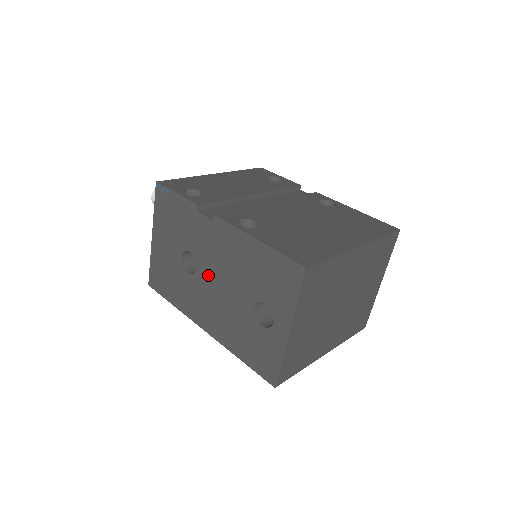
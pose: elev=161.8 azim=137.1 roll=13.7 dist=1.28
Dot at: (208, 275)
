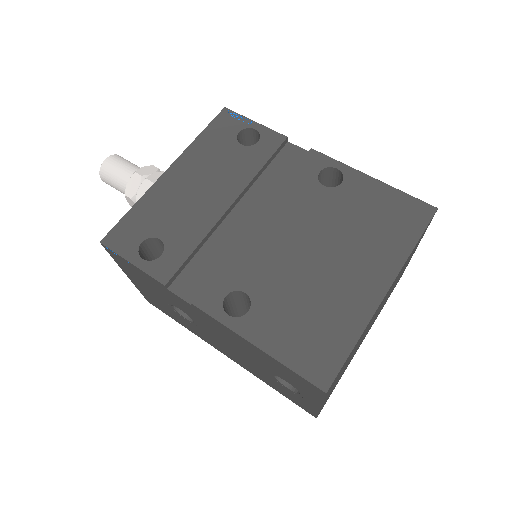
Dot at: (210, 333)
